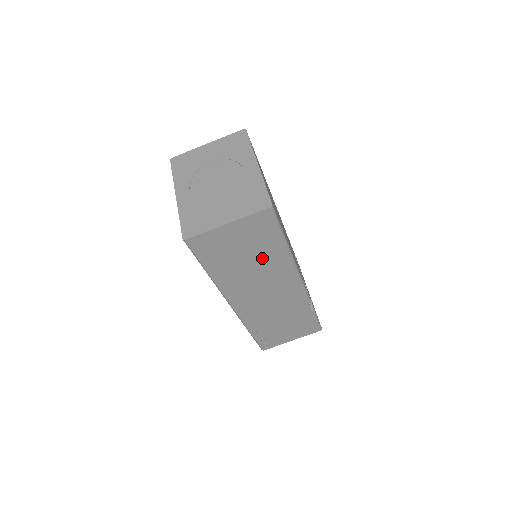
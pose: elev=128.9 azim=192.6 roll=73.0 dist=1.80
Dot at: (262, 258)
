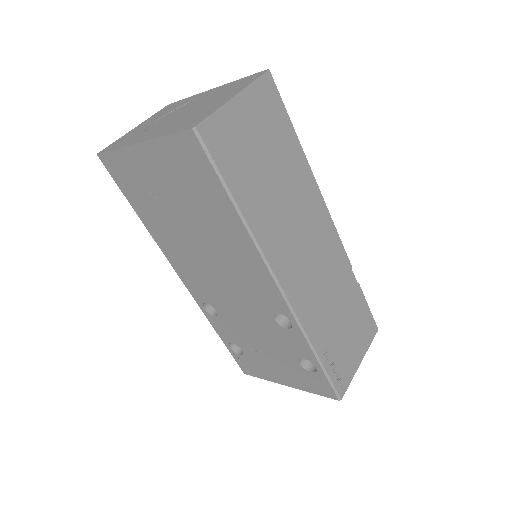
Dot at: (286, 172)
